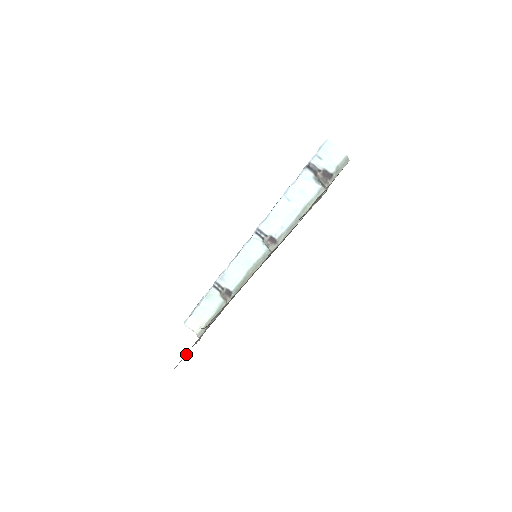
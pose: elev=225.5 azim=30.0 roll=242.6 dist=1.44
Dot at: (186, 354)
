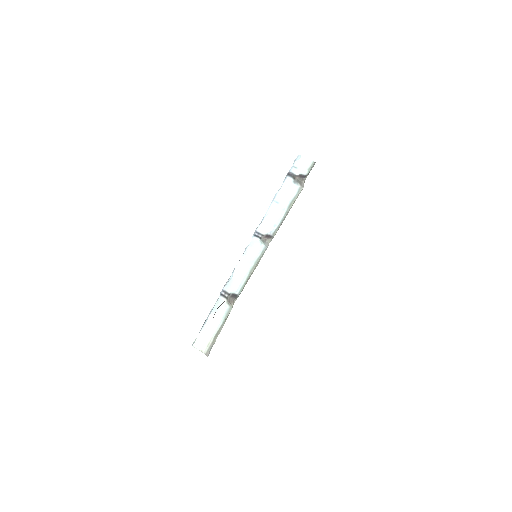
Dot at: occluded
